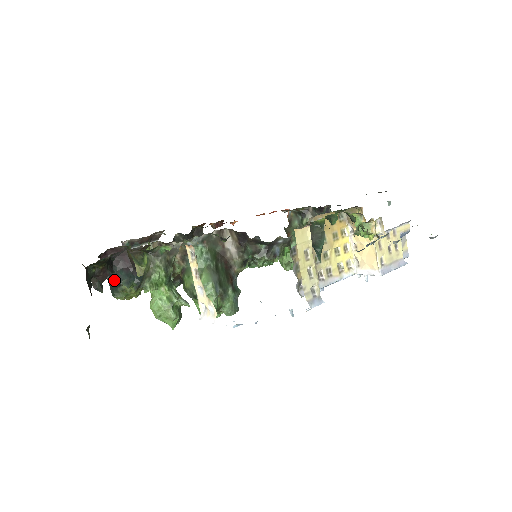
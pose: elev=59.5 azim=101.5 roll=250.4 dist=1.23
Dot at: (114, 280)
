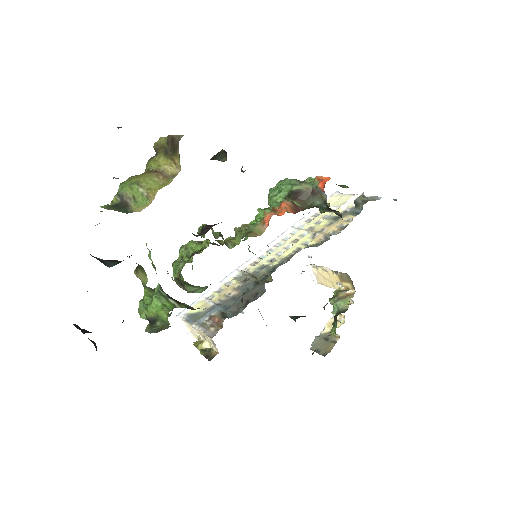
Dot at: (99, 260)
